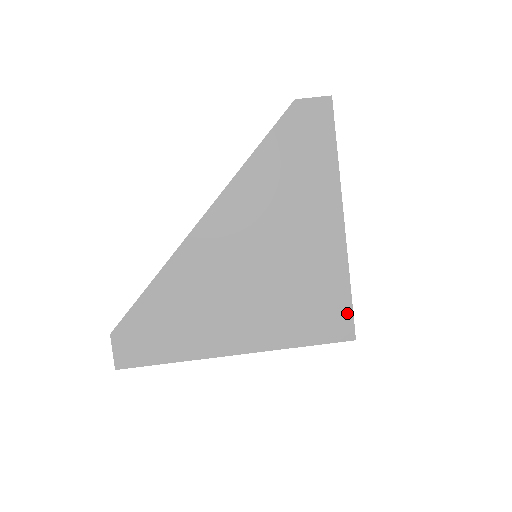
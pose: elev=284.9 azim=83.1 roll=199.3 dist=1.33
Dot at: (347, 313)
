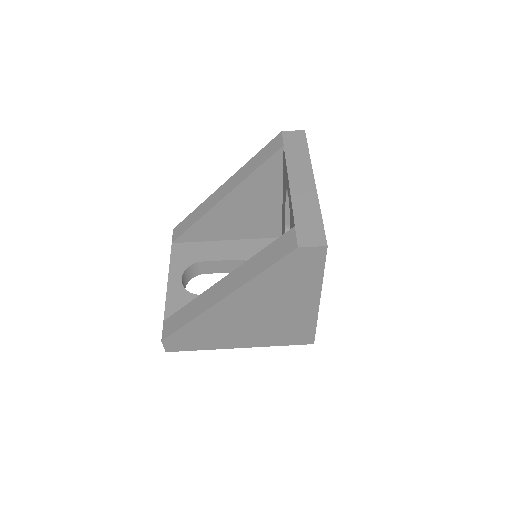
Dot at: (311, 335)
